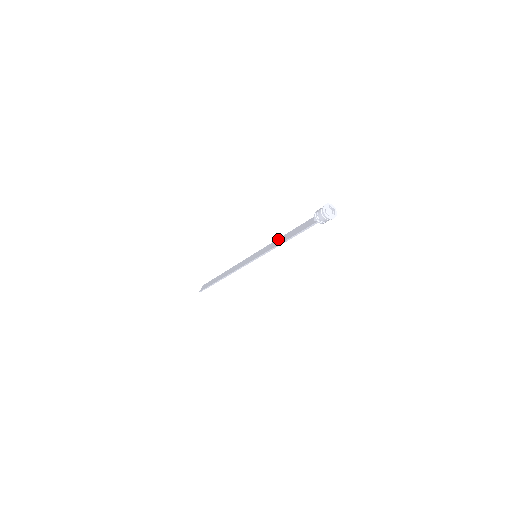
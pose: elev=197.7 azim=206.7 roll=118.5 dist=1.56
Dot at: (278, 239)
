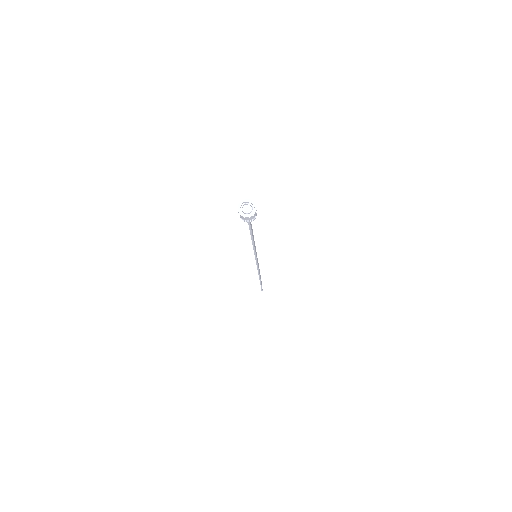
Dot at: occluded
